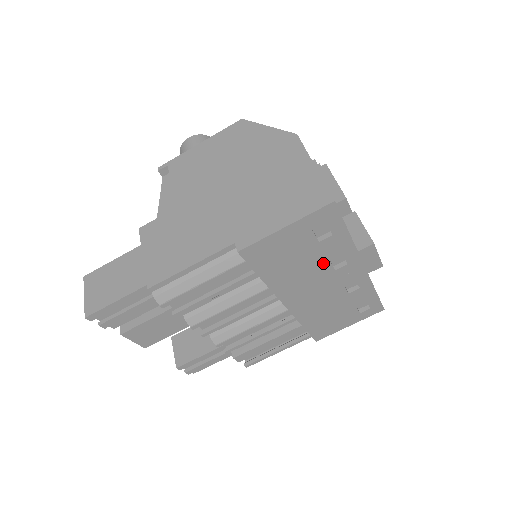
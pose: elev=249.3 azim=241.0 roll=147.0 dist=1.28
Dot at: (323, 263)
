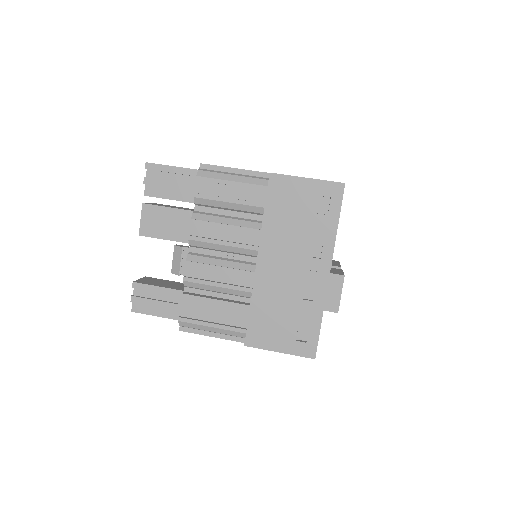
Dot at: (307, 240)
